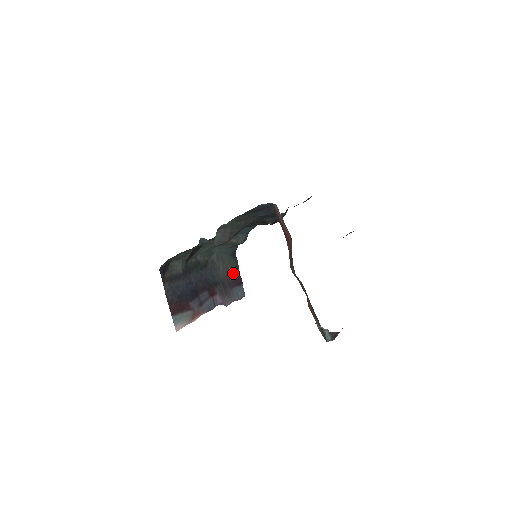
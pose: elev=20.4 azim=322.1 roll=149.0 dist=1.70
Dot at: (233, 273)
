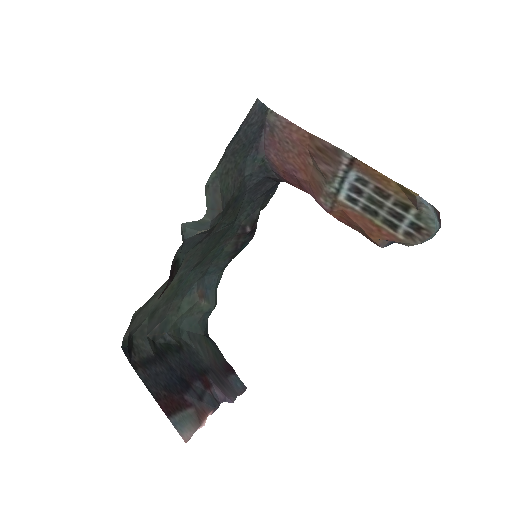
Dot at: (218, 359)
